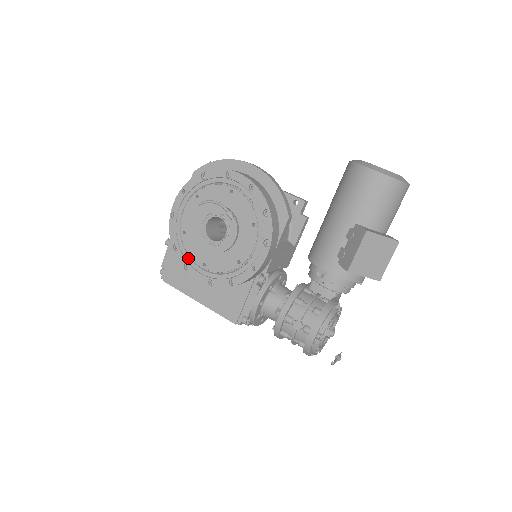
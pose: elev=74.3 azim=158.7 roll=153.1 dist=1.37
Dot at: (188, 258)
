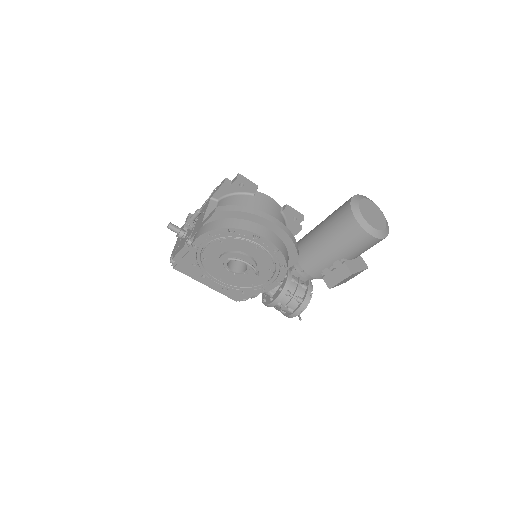
Dot at: (206, 272)
